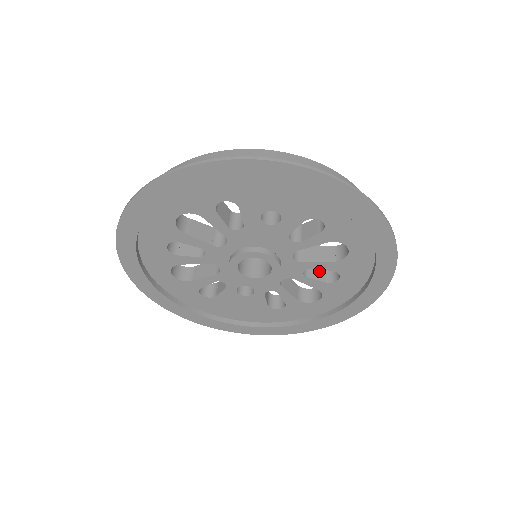
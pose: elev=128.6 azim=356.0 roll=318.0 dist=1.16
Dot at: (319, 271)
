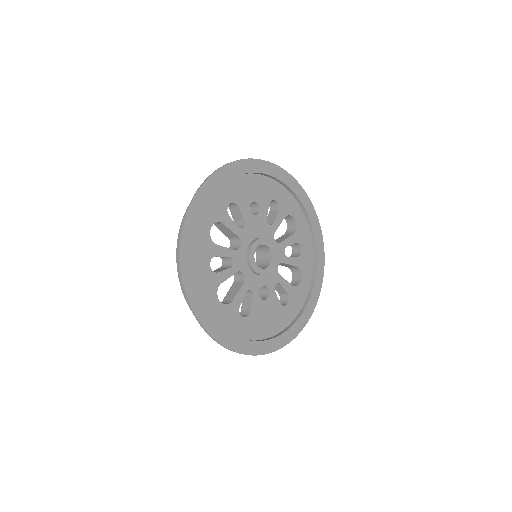
Dot at: occluded
